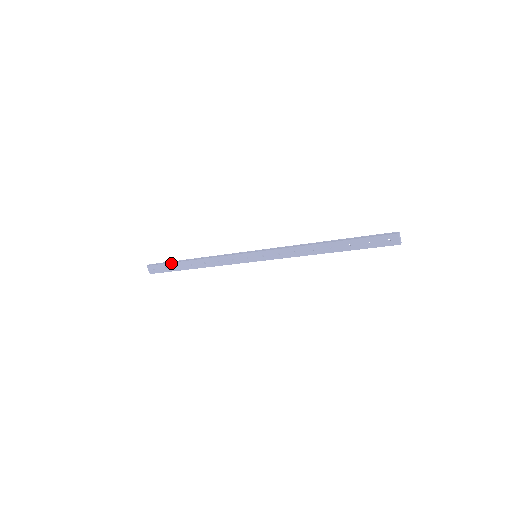
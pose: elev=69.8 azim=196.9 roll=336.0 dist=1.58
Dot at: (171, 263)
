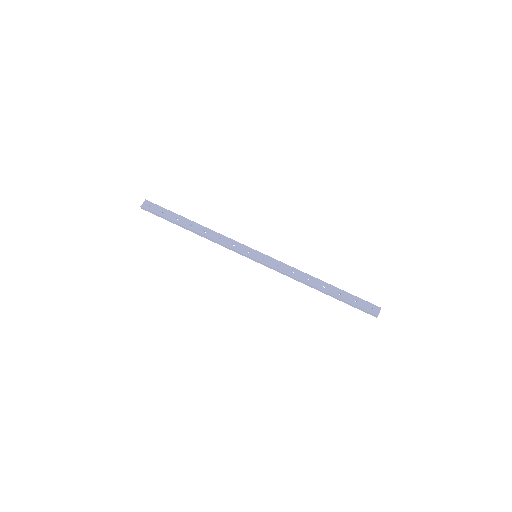
Dot at: (173, 212)
